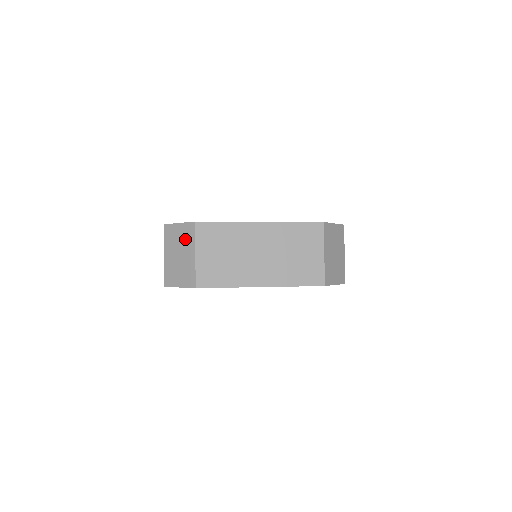
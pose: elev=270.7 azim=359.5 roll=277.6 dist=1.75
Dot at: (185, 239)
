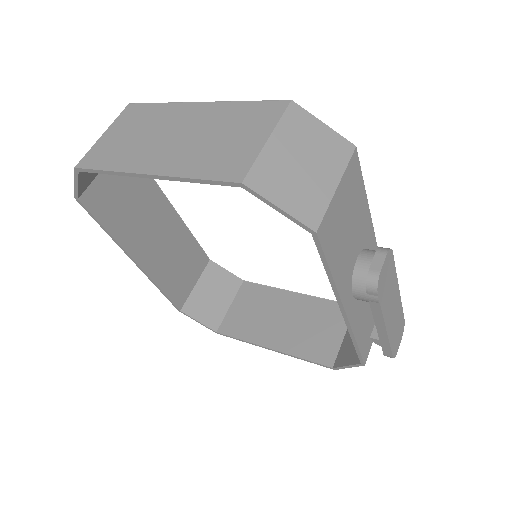
Dot at: occluded
